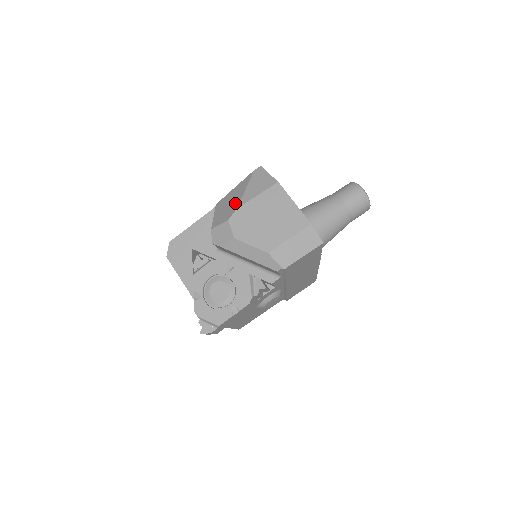
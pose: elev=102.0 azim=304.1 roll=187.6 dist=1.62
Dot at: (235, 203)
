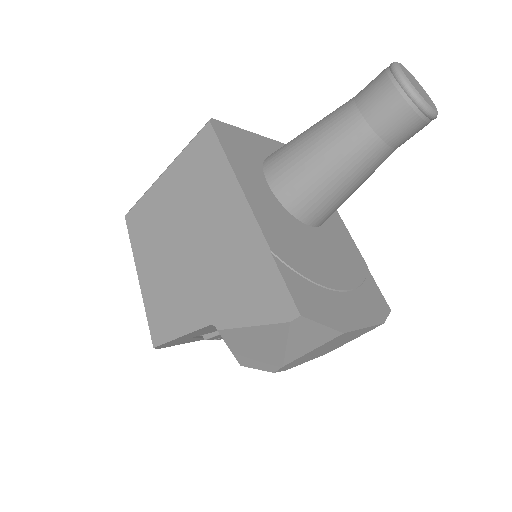
Dot at: (274, 358)
